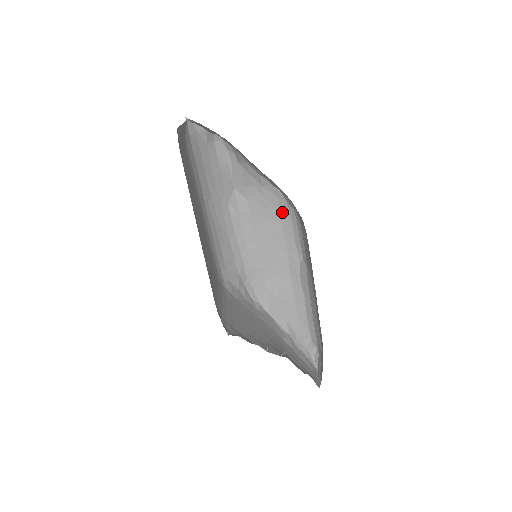
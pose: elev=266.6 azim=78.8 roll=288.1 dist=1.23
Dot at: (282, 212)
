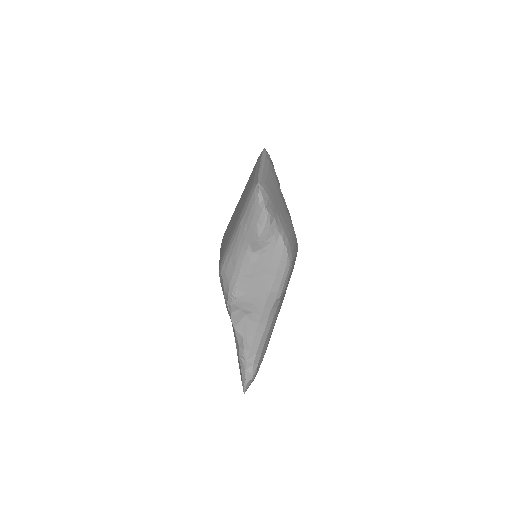
Dot at: (281, 264)
